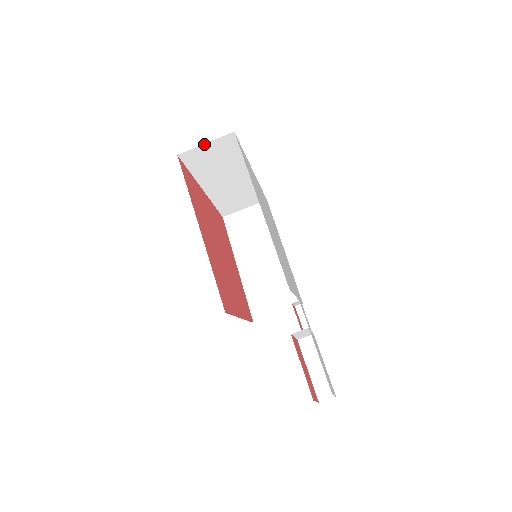
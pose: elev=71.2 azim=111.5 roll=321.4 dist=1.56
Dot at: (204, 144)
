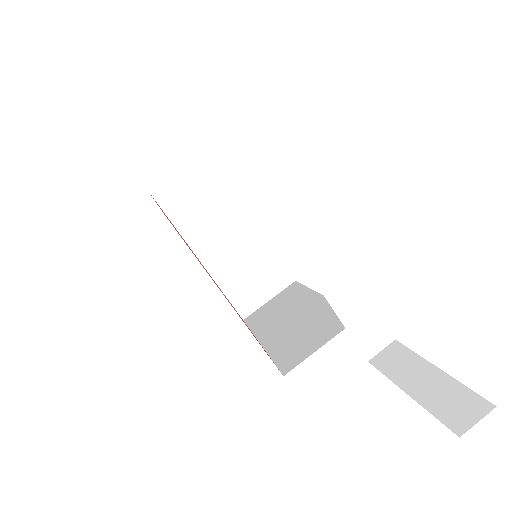
Dot at: (176, 173)
